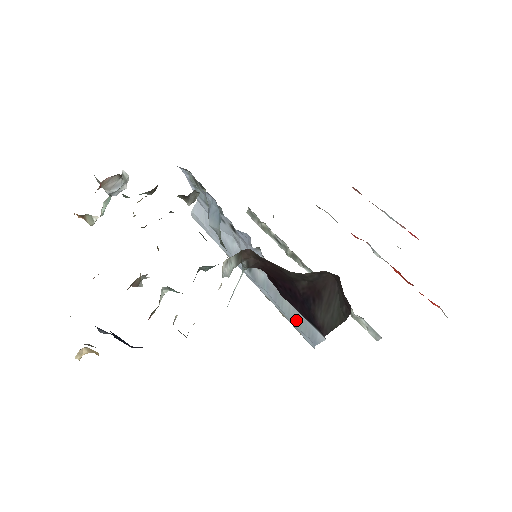
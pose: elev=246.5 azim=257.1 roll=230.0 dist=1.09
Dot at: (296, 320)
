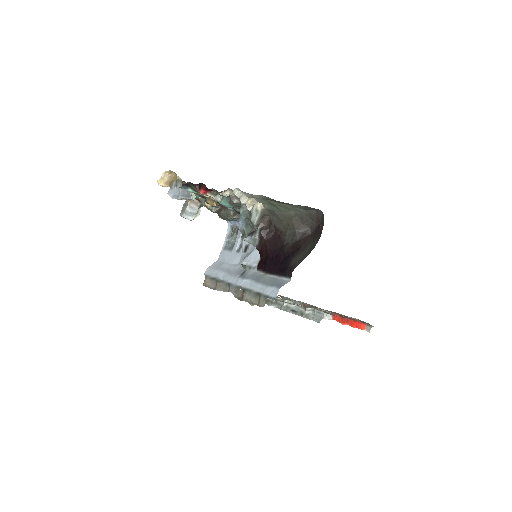
Dot at: (269, 282)
